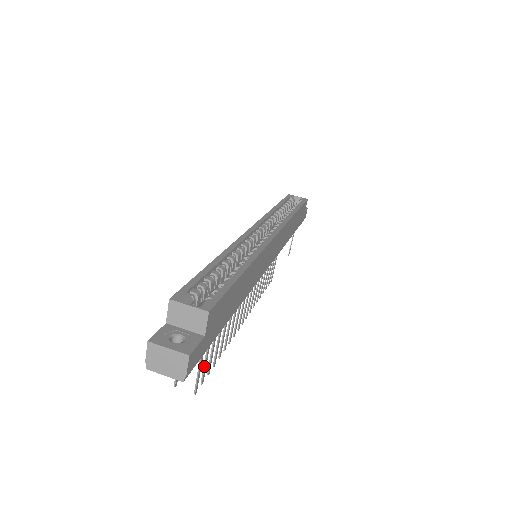
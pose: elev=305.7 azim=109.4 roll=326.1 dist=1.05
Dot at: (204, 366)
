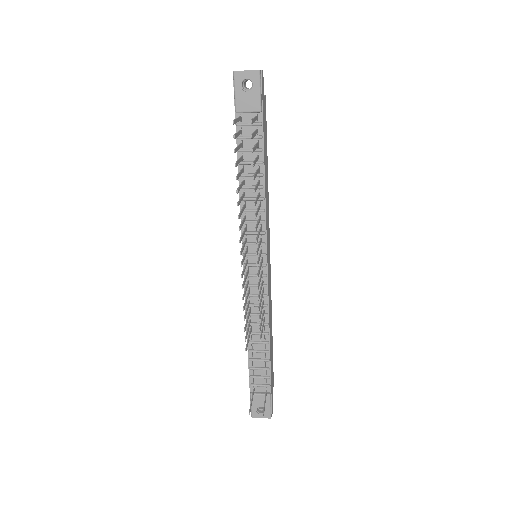
Dot at: (254, 132)
